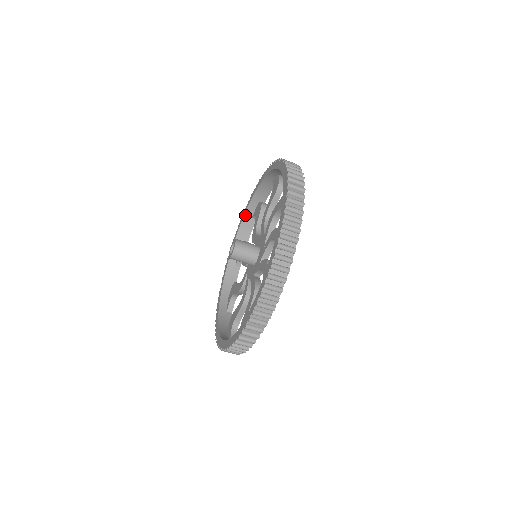
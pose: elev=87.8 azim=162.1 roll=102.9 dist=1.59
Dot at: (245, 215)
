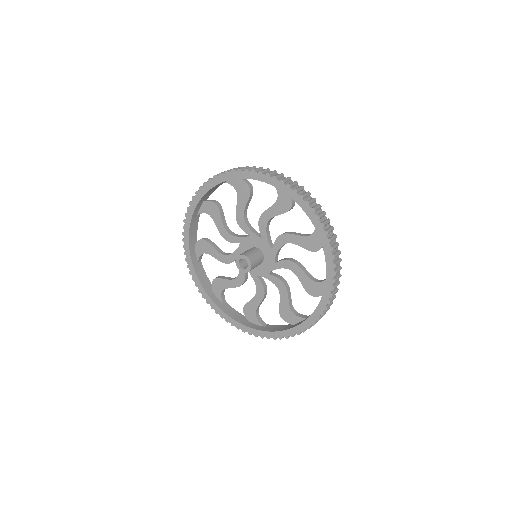
Dot at: (220, 183)
